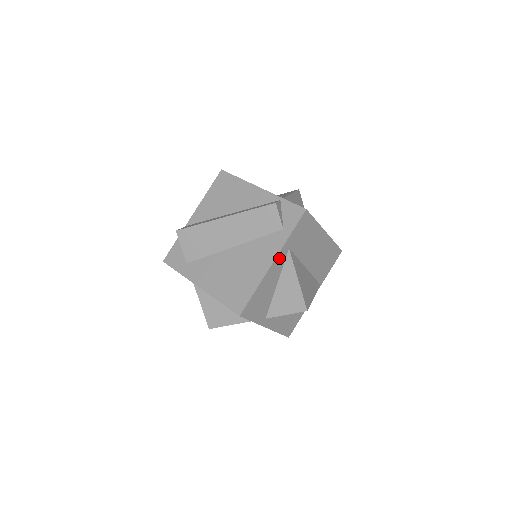
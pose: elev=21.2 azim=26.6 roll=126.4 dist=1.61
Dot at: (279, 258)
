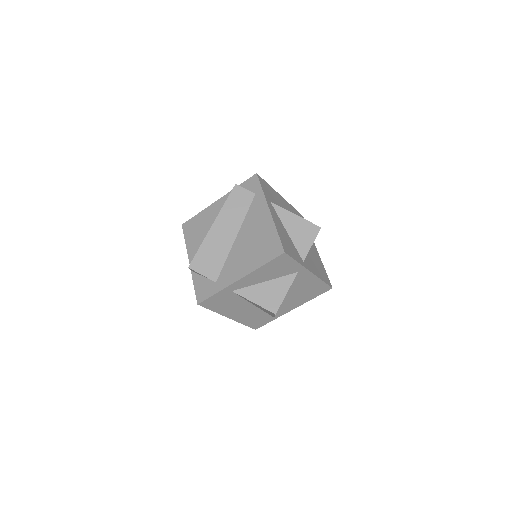
Dot at: (270, 208)
